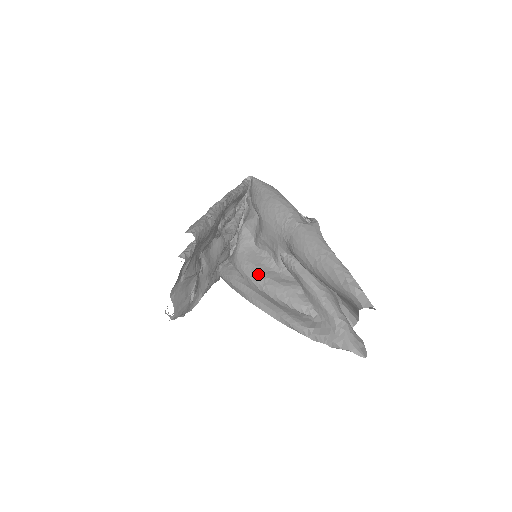
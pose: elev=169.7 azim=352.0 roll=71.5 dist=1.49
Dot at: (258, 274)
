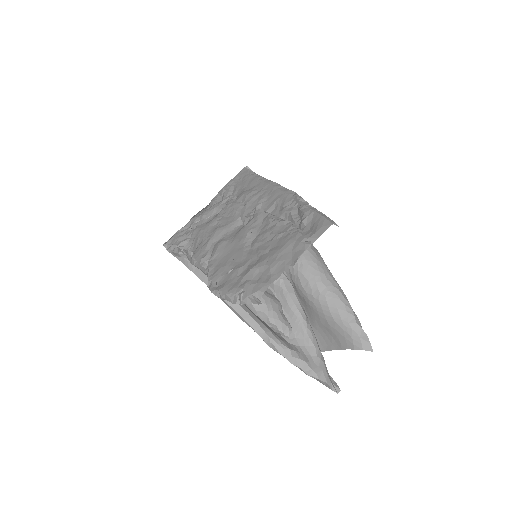
Dot at: occluded
